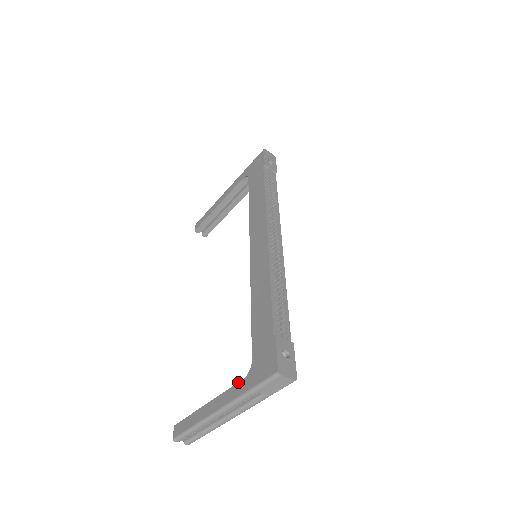
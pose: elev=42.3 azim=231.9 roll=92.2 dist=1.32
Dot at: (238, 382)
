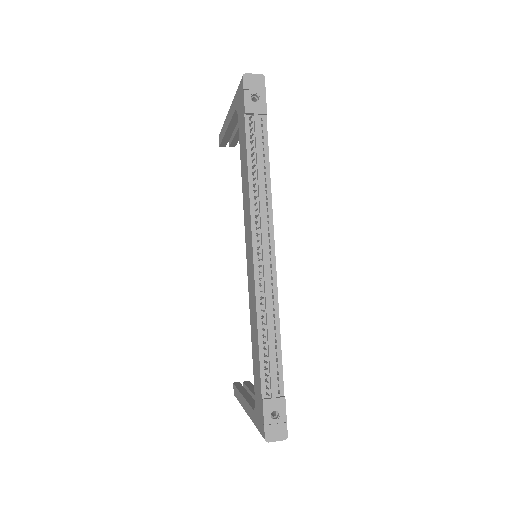
Dot at: (251, 407)
